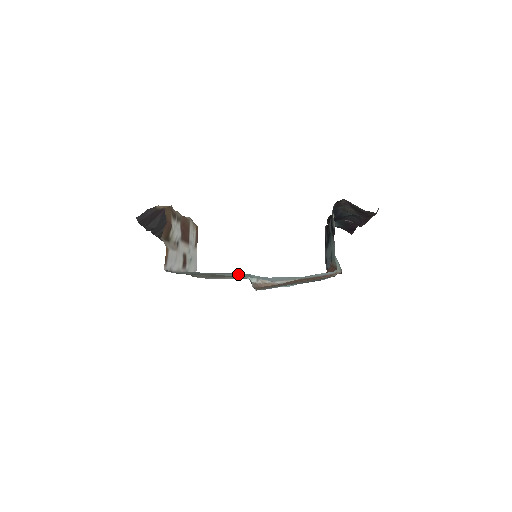
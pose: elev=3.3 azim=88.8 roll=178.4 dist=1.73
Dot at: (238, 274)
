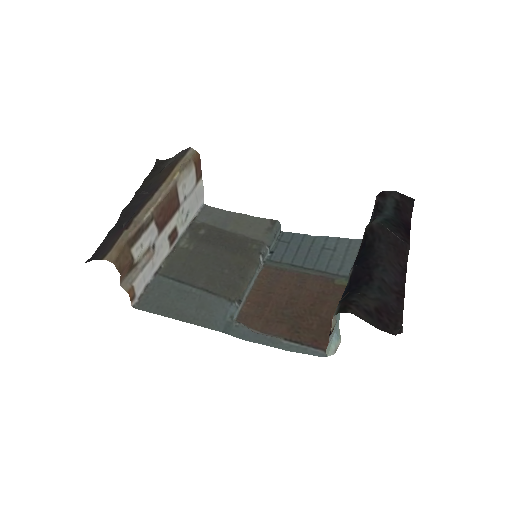
Dot at: (215, 321)
